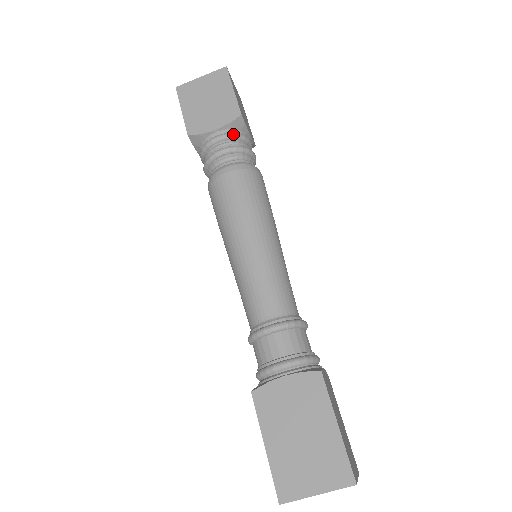
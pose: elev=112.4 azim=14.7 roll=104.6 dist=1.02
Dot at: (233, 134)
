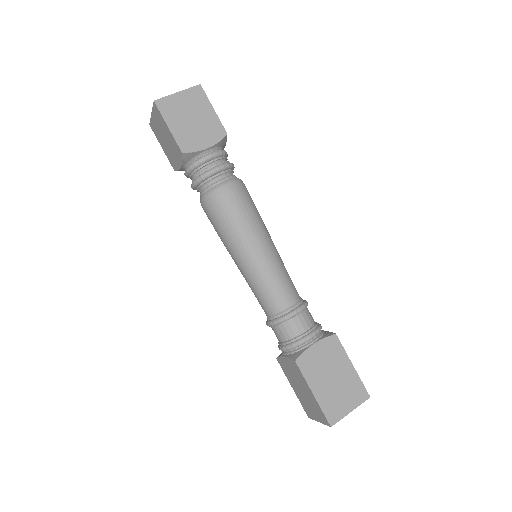
Dot at: (222, 152)
